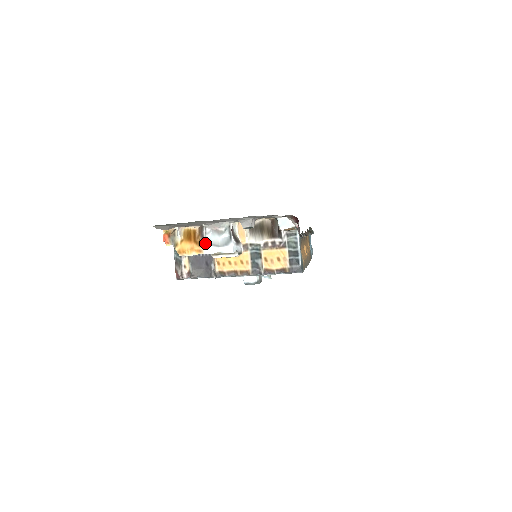
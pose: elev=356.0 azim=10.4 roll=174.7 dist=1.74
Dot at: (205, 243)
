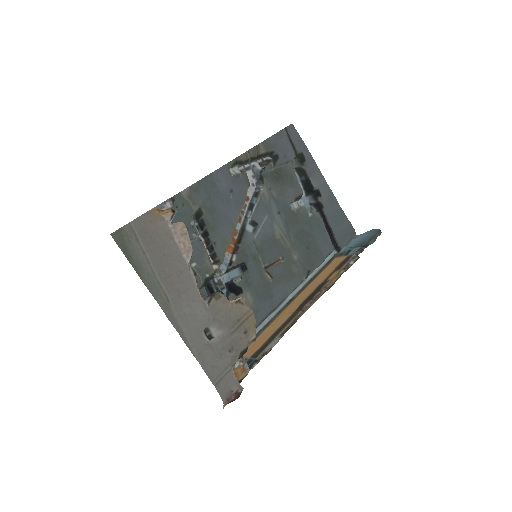
Dot at: occluded
